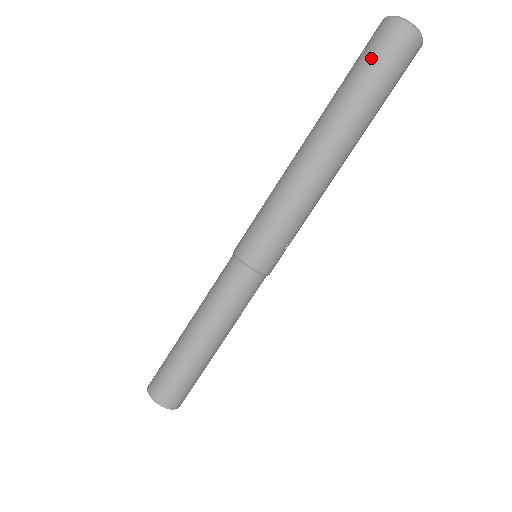
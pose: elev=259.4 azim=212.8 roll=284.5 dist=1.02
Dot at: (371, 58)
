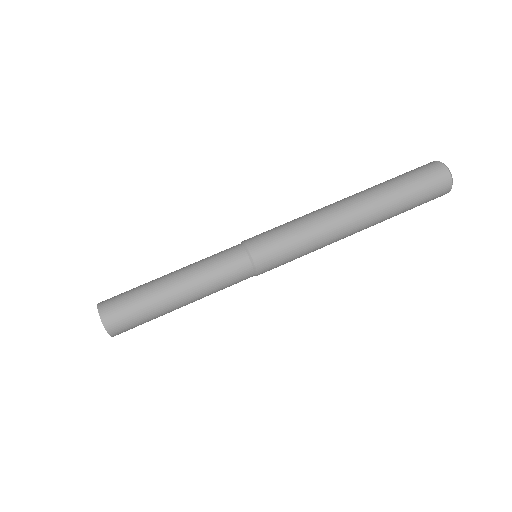
Dot at: (421, 186)
